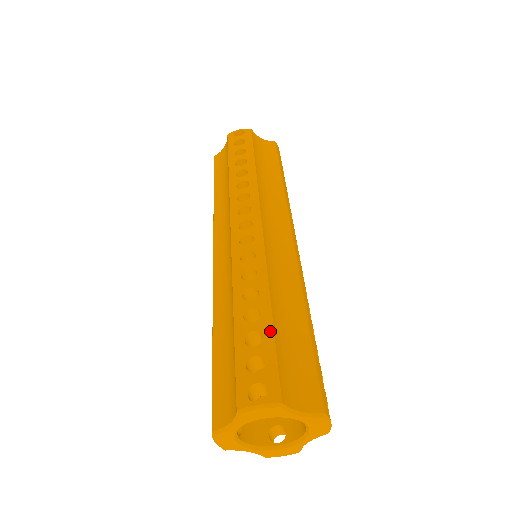
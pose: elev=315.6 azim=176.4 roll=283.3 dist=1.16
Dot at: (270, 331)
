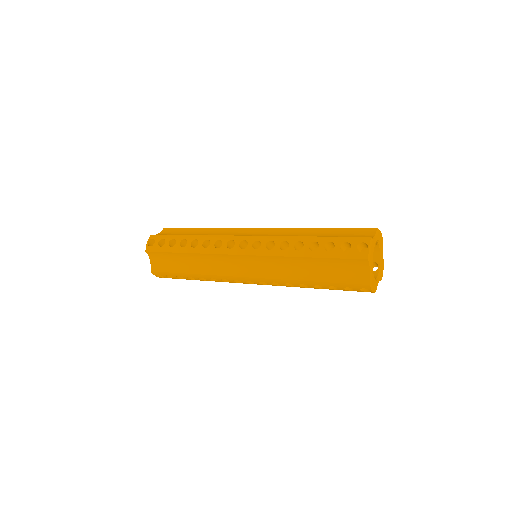
Dot at: occluded
